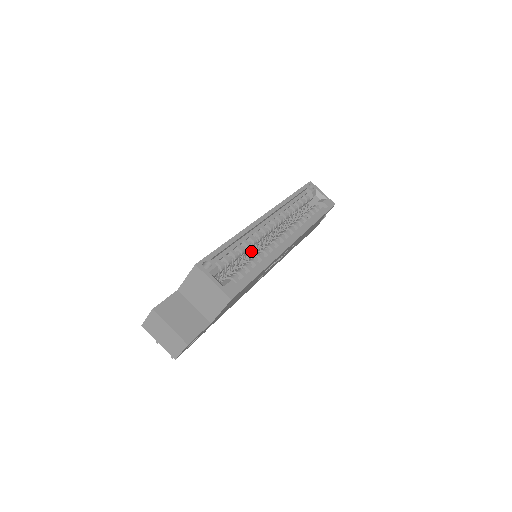
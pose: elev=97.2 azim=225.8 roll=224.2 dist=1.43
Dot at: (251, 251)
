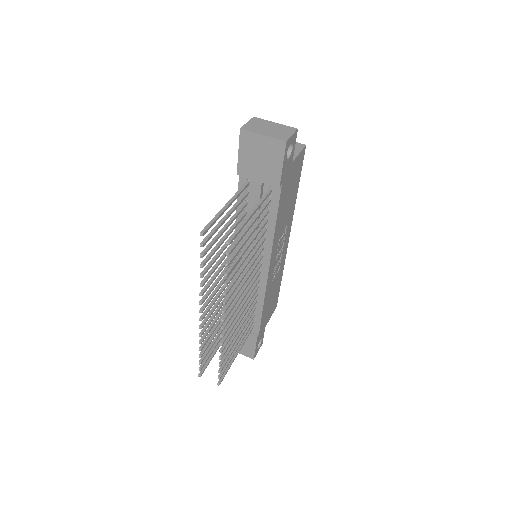
Dot at: occluded
